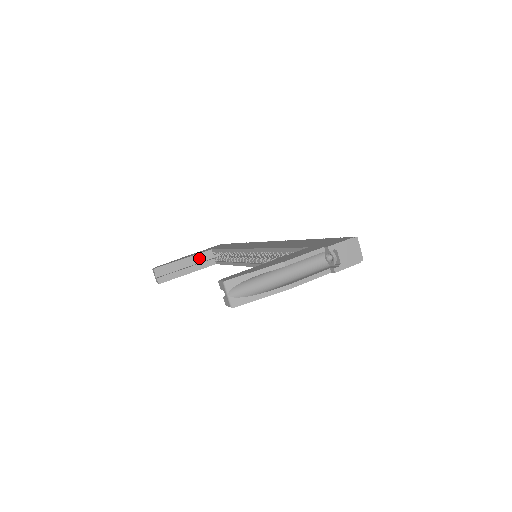
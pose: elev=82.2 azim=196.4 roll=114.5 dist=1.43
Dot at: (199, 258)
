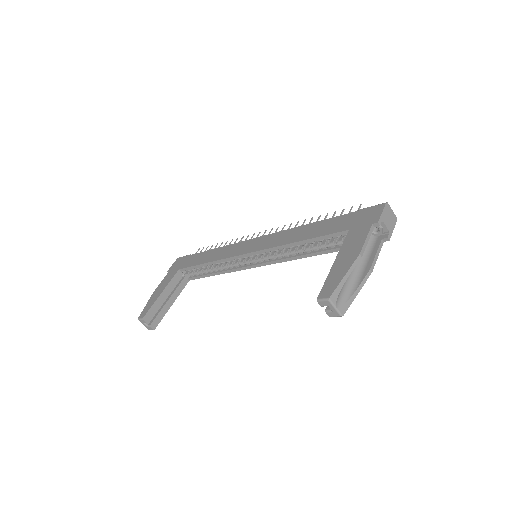
Dot at: (173, 284)
